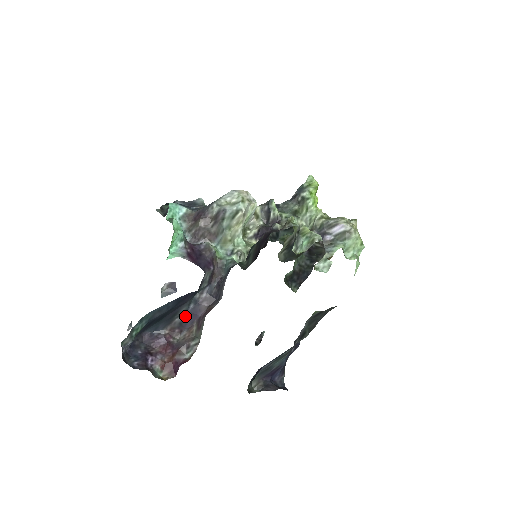
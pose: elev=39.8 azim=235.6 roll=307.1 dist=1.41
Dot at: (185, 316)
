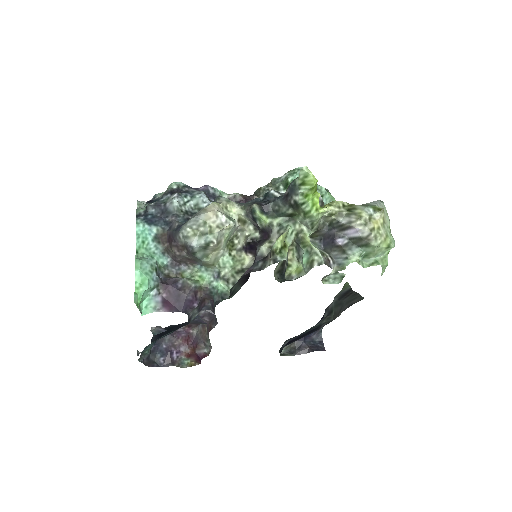
Dot at: (193, 321)
